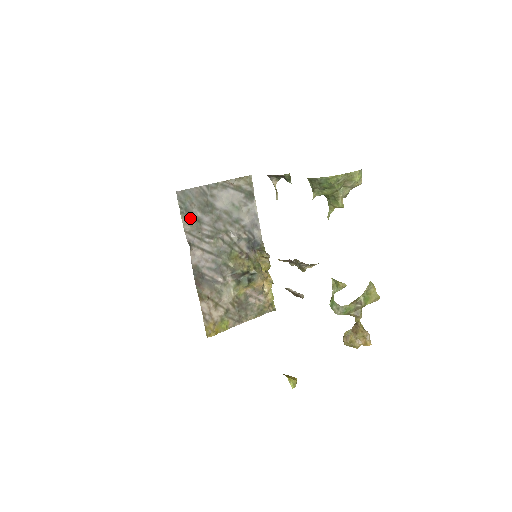
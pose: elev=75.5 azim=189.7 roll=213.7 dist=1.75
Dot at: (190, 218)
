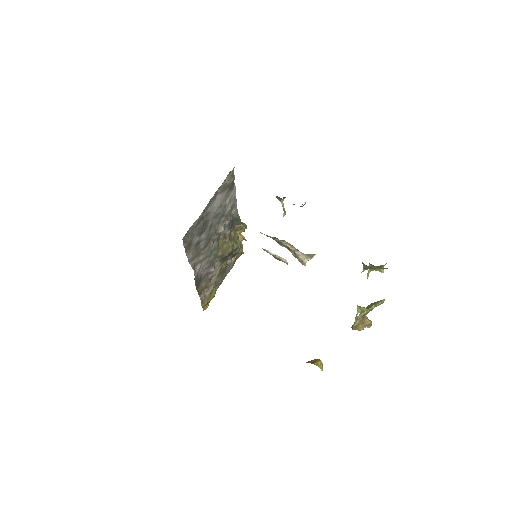
Dot at: (192, 248)
